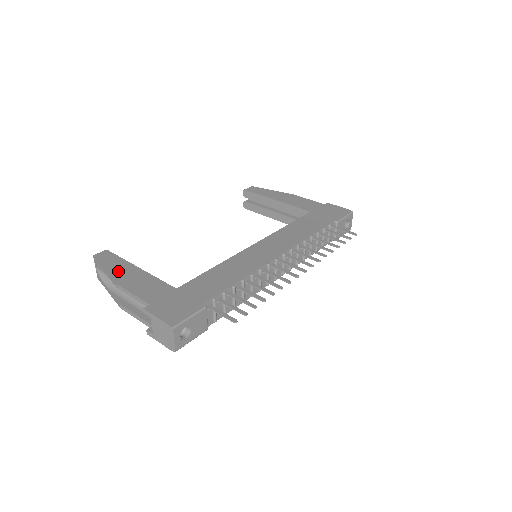
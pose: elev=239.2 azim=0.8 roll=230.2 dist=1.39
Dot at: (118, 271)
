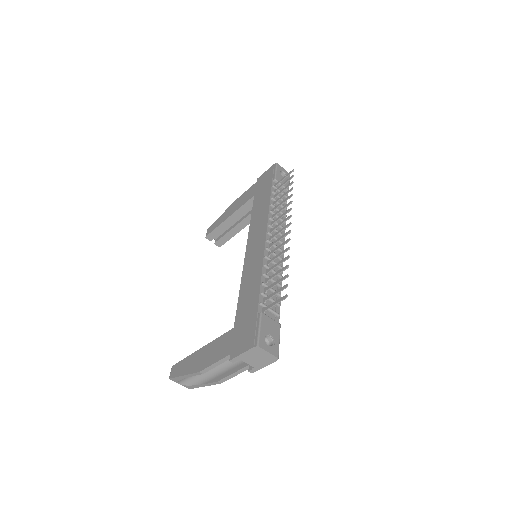
Dot at: (192, 366)
